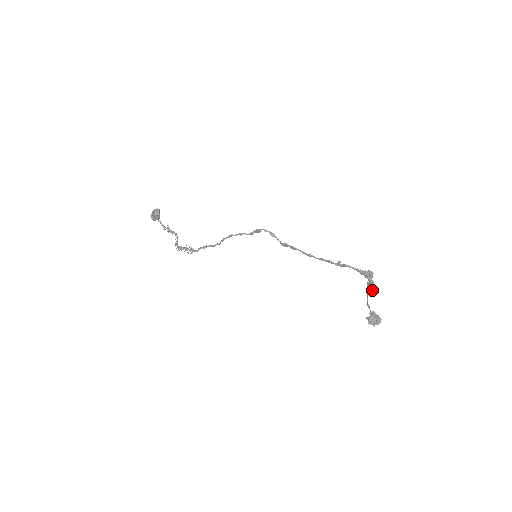
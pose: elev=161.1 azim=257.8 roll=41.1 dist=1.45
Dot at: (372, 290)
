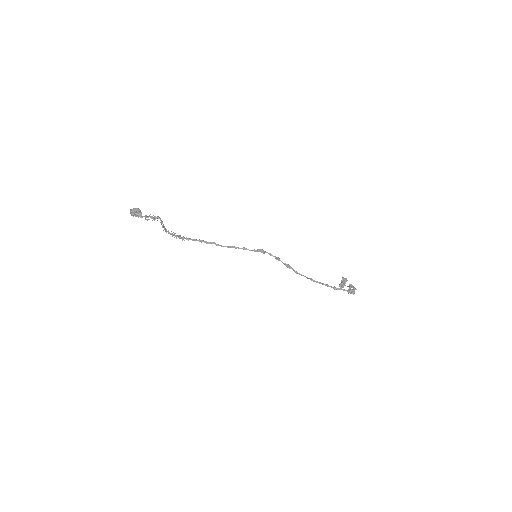
Dot at: occluded
